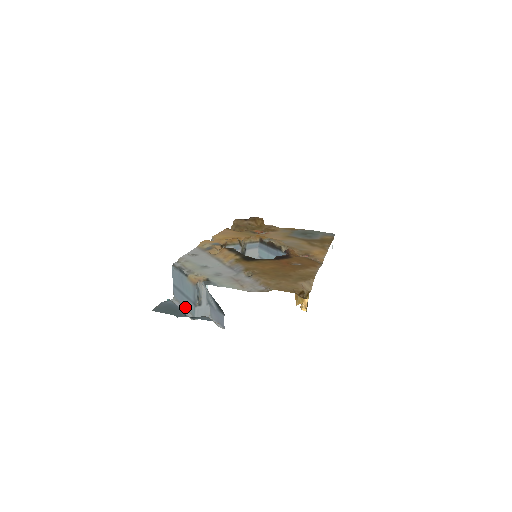
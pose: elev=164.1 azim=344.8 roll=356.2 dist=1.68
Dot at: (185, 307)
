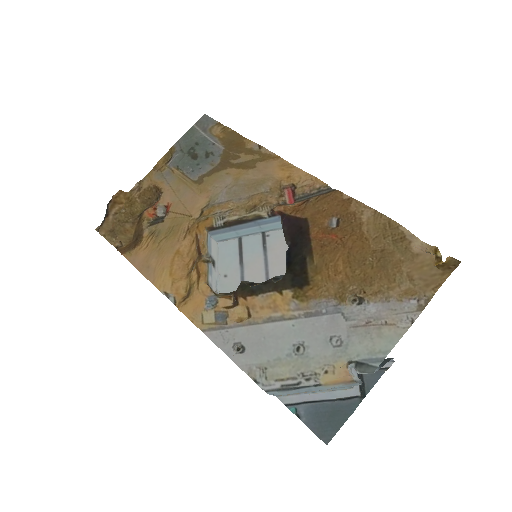
Dot at: (318, 392)
